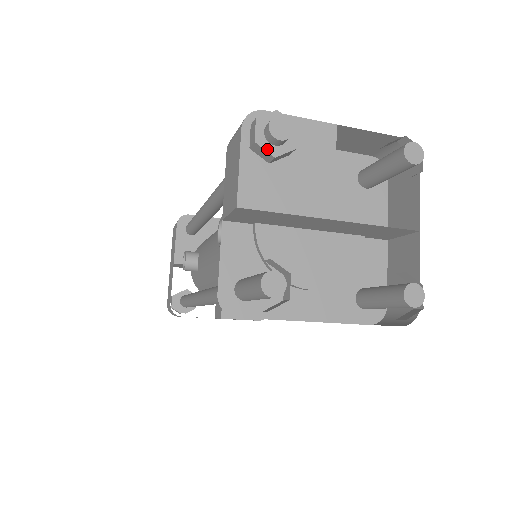
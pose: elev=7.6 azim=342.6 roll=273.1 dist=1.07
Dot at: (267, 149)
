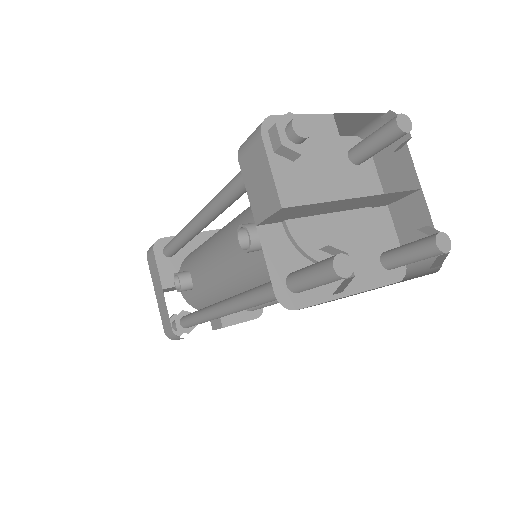
Dot at: (293, 149)
